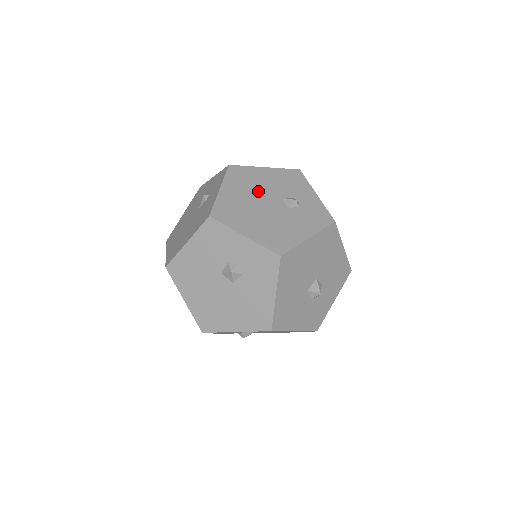
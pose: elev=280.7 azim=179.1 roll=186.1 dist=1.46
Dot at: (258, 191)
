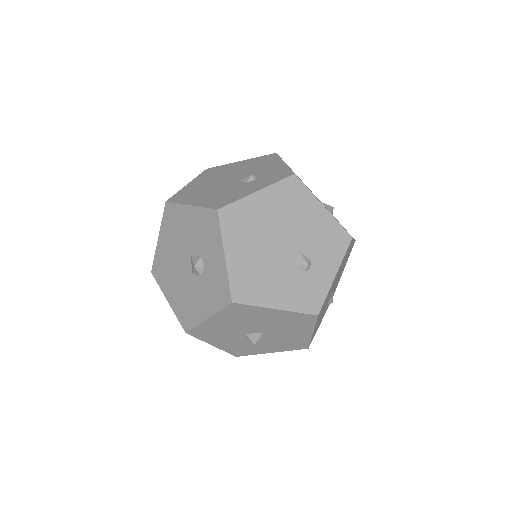
Dot at: (288, 224)
